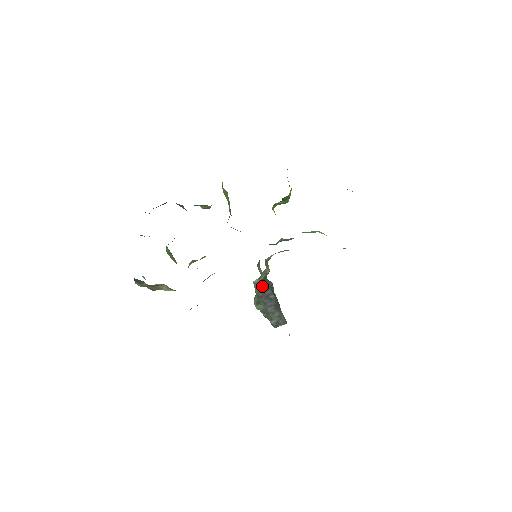
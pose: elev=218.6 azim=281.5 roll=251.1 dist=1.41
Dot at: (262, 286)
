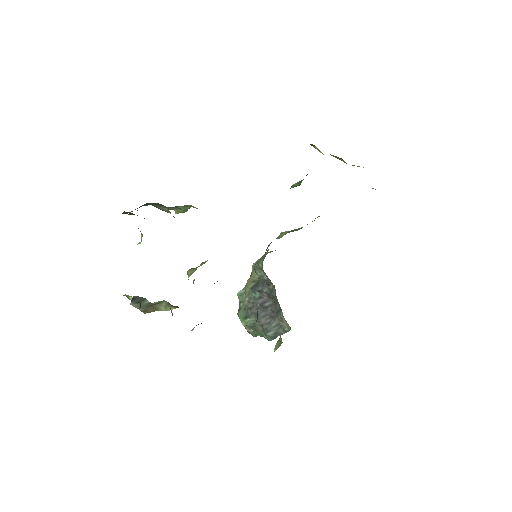
Dot at: (252, 295)
